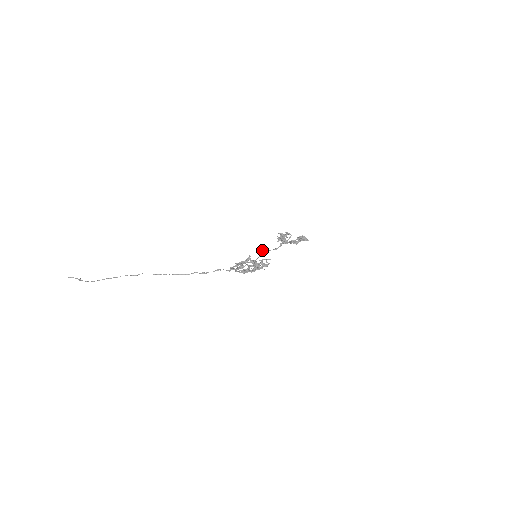
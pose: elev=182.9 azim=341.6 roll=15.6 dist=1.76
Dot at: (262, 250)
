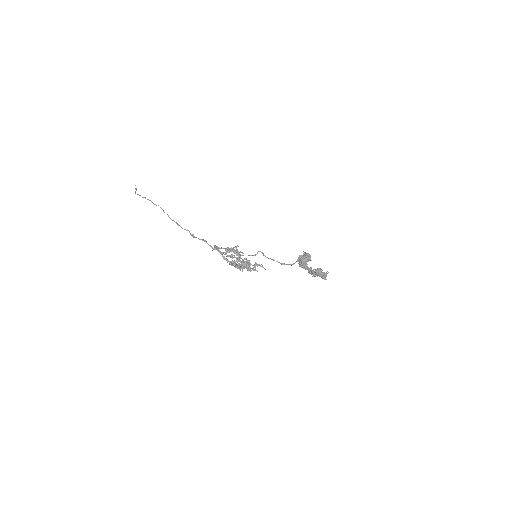
Dot at: (260, 251)
